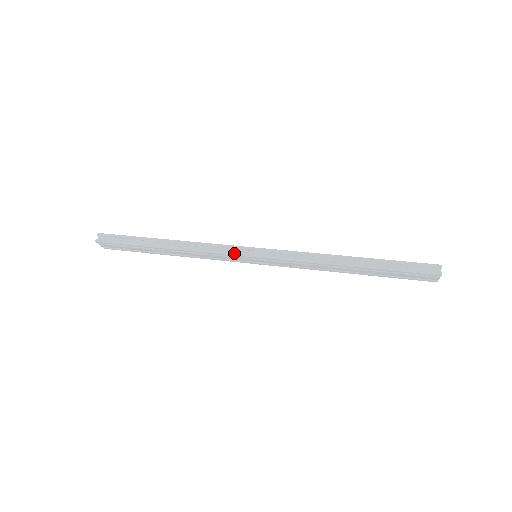
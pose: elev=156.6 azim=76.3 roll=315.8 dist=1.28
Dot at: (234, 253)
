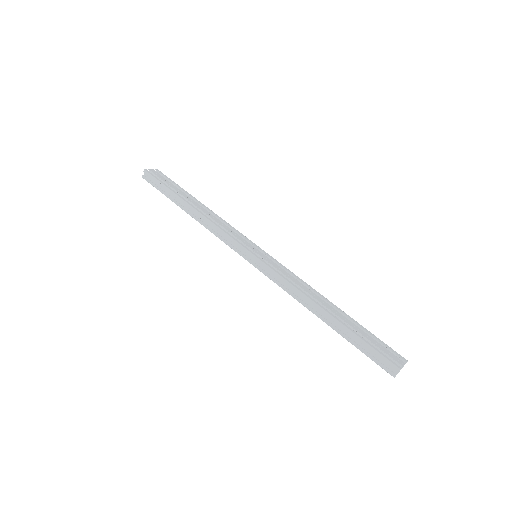
Dot at: (235, 249)
